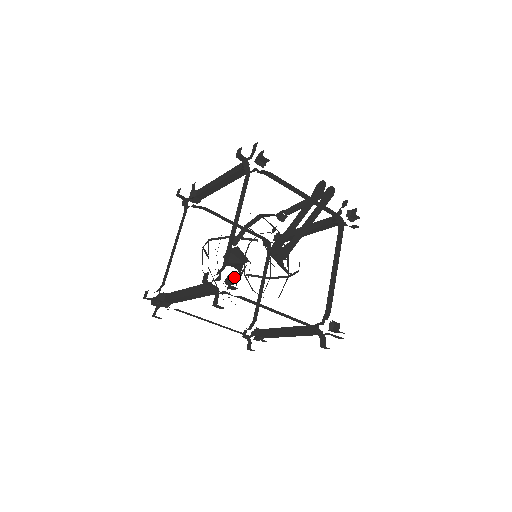
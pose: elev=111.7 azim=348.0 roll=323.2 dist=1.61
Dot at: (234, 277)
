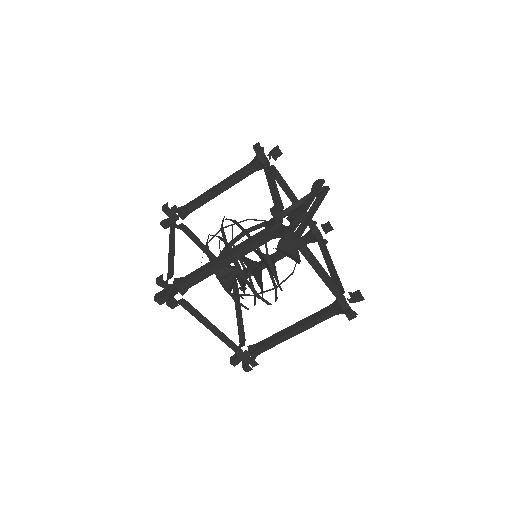
Dot at: occluded
